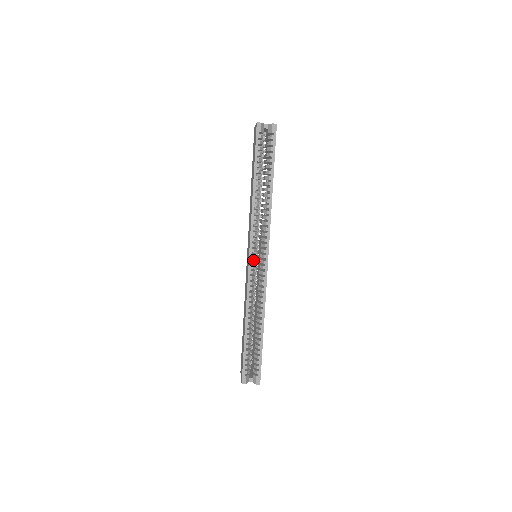
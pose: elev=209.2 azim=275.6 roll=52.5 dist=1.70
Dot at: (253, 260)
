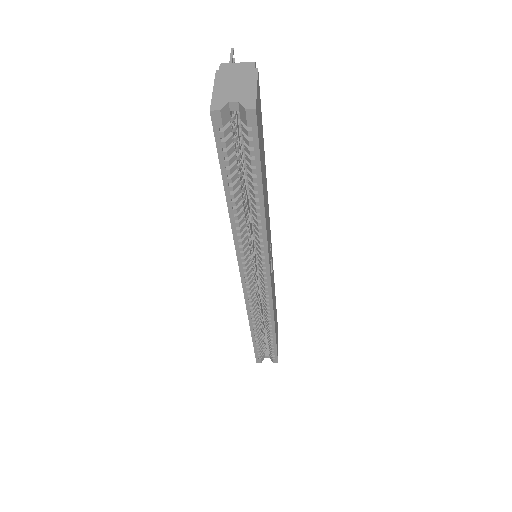
Dot at: (248, 283)
